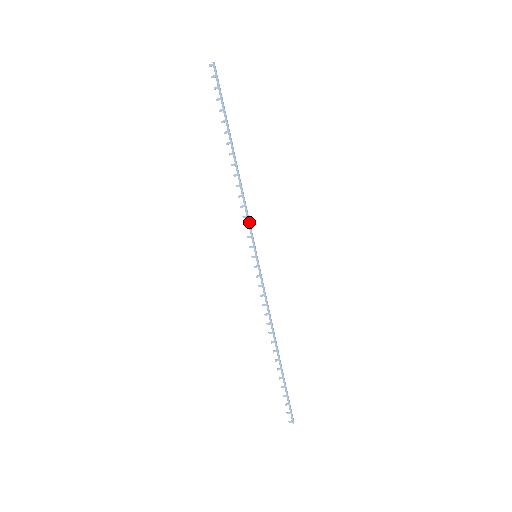
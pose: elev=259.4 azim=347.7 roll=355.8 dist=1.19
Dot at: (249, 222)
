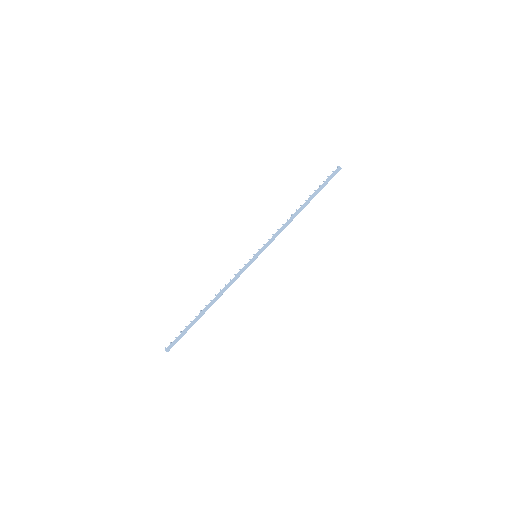
Dot at: (272, 238)
